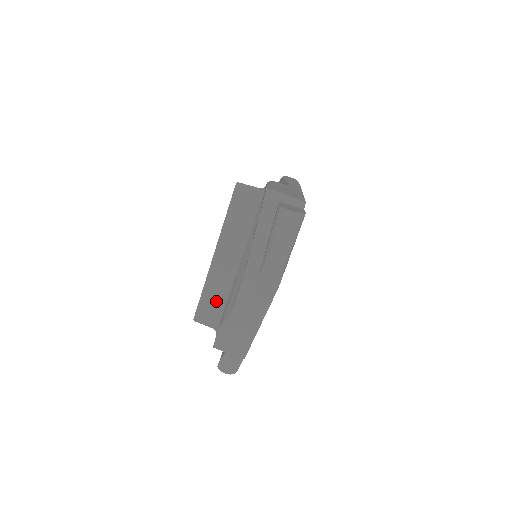
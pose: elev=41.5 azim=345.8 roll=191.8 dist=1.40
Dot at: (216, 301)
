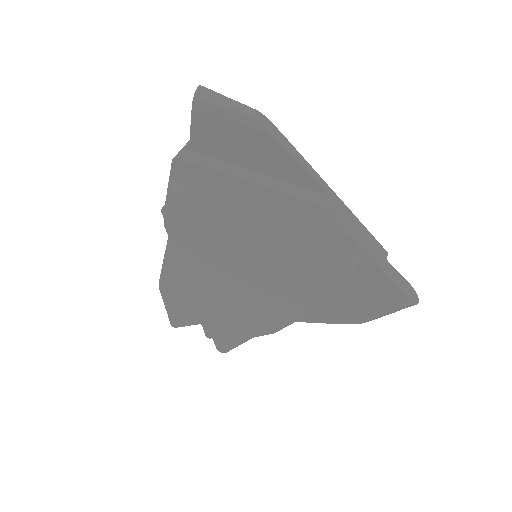
Dot at: occluded
